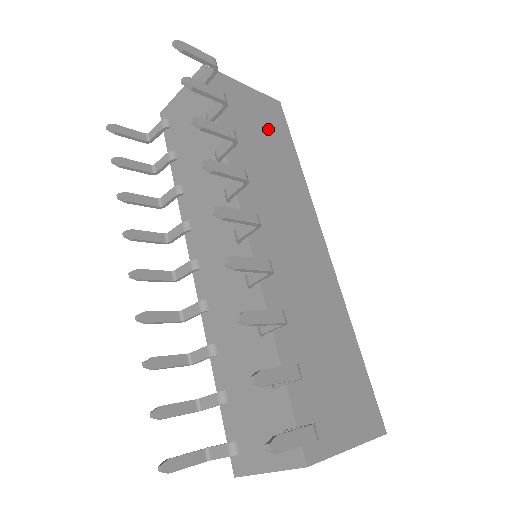
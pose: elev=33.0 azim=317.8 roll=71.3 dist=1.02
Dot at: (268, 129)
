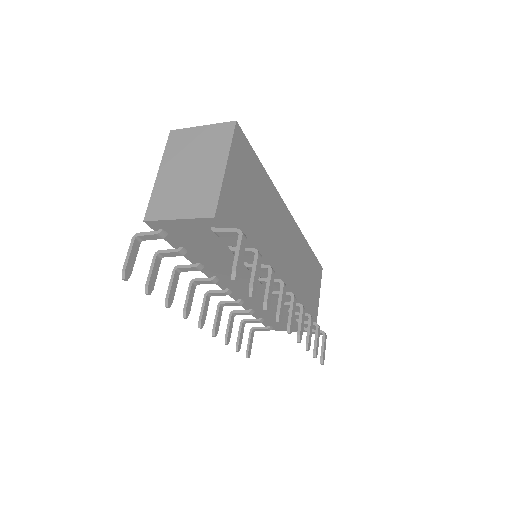
Dot at: (249, 182)
